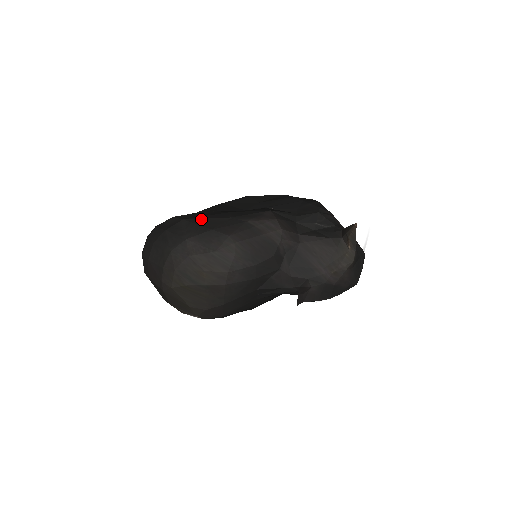
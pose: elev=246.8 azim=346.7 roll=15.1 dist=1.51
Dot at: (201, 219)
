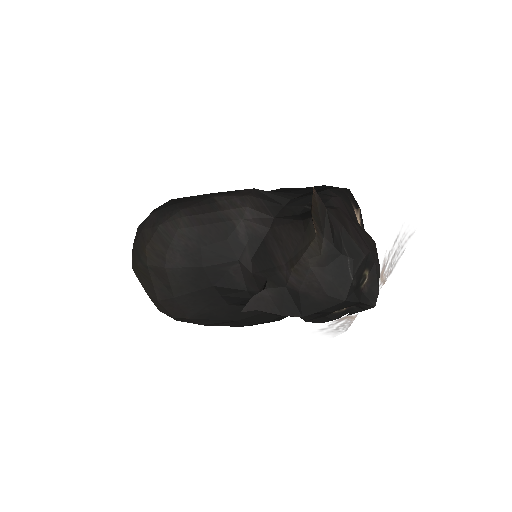
Dot at: (182, 198)
